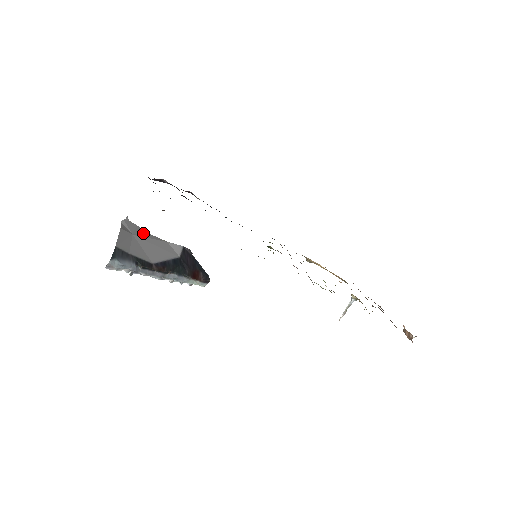
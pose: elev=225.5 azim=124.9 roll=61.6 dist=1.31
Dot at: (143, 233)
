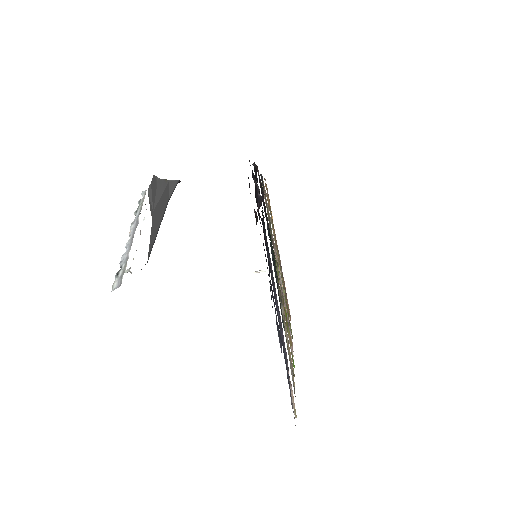
Dot at: (157, 188)
